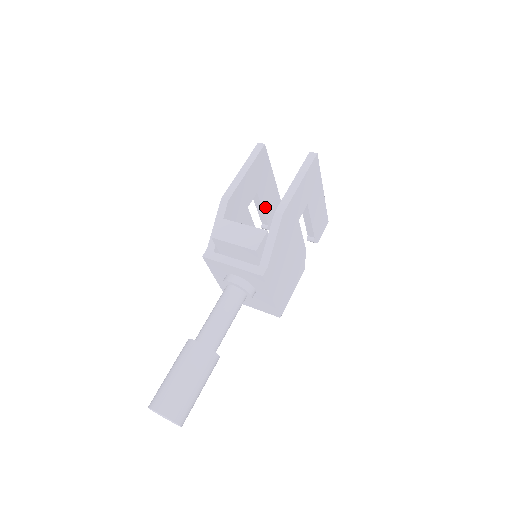
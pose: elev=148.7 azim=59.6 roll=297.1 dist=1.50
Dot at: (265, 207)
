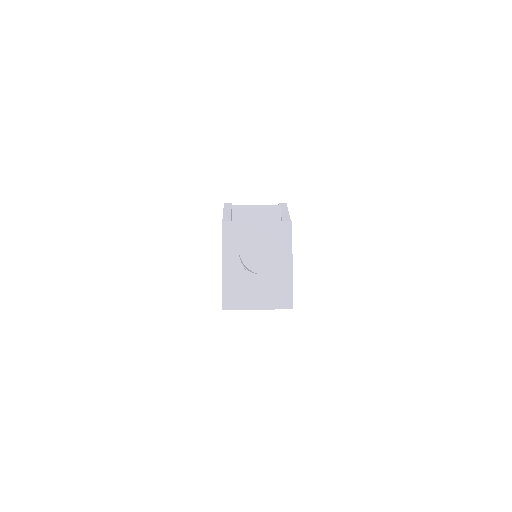
Dot at: occluded
